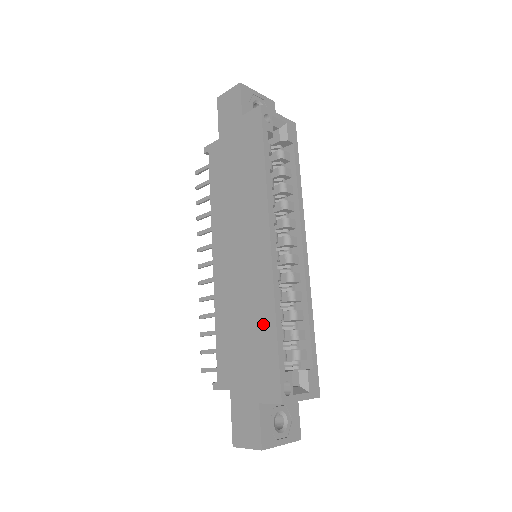
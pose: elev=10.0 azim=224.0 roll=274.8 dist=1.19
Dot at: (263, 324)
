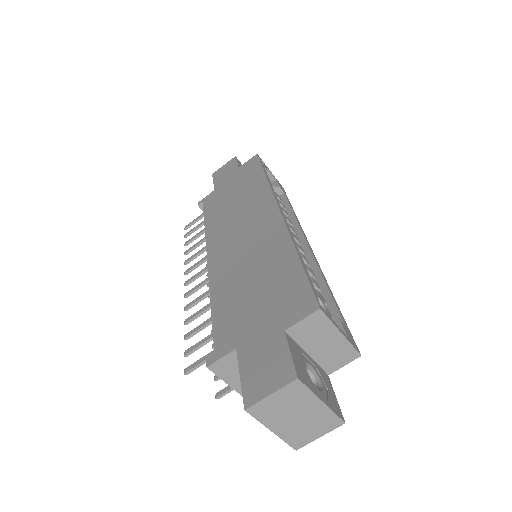
Dot at: (279, 262)
